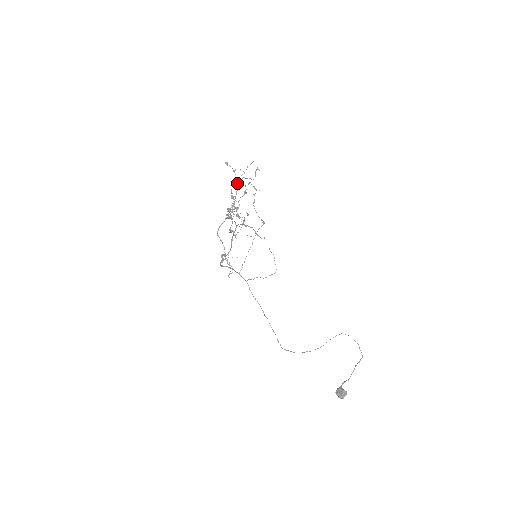
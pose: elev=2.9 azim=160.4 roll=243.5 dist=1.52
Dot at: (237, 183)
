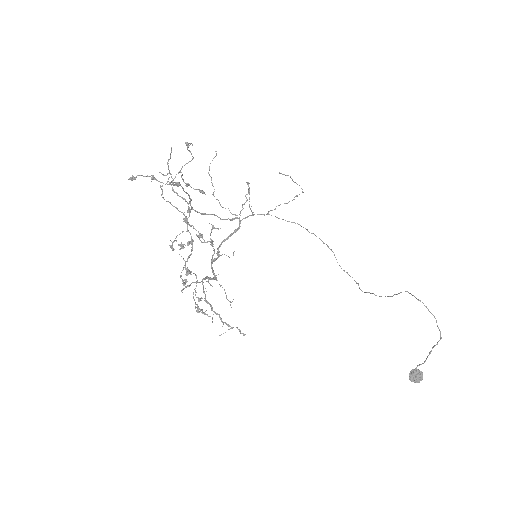
Dot at: (170, 182)
